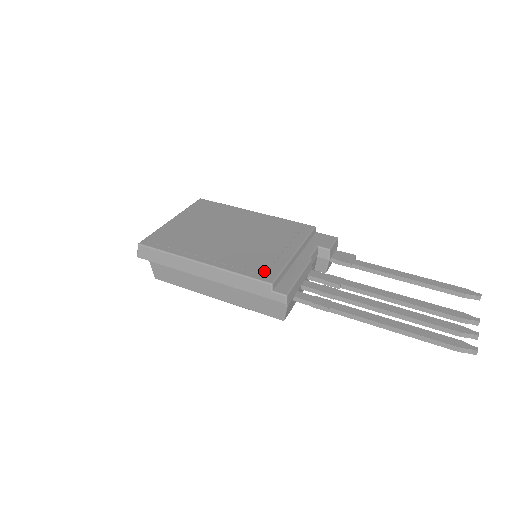
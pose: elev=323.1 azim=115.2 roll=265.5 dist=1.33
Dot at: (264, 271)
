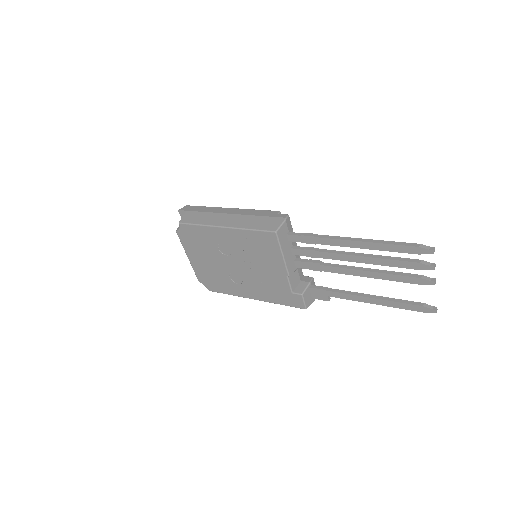
Dot at: occluded
